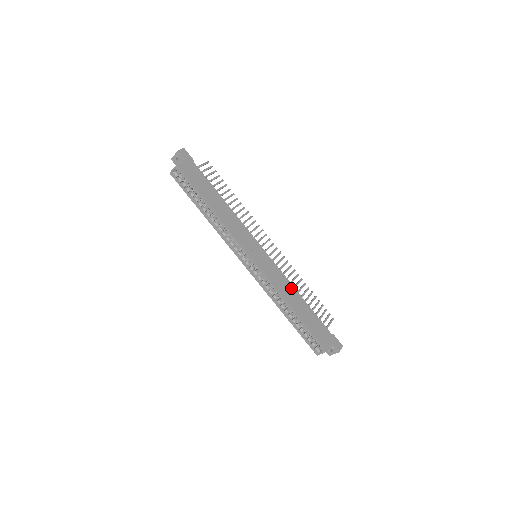
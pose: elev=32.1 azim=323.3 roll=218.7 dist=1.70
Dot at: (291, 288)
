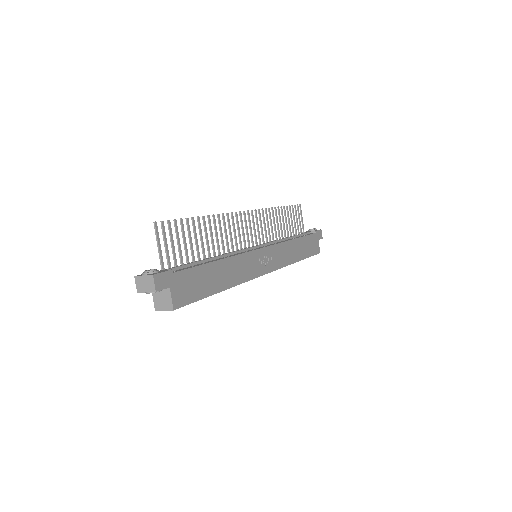
Dot at: (289, 245)
